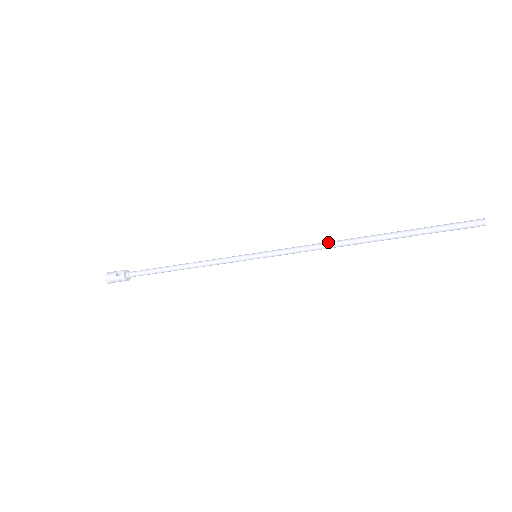
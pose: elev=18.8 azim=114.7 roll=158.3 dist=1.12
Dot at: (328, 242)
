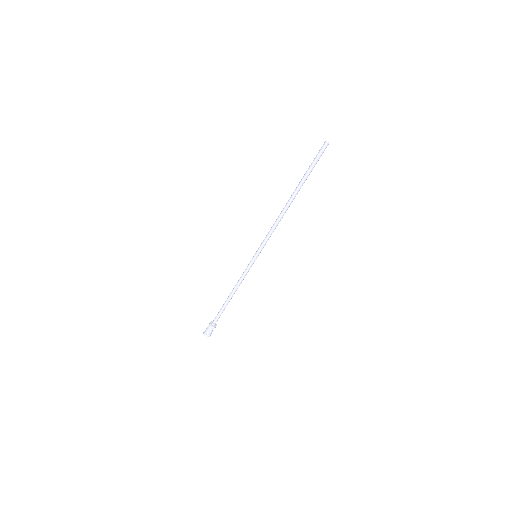
Dot at: (278, 217)
